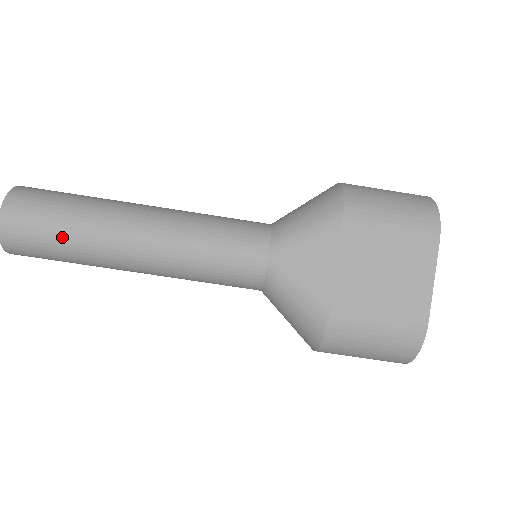
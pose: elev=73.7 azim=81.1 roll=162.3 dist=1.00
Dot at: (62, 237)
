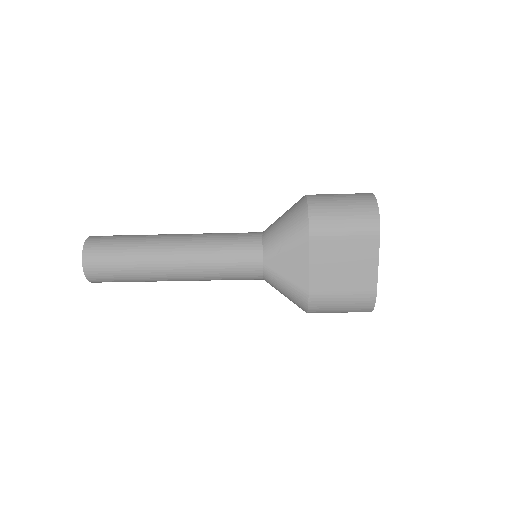
Dot at: (126, 273)
